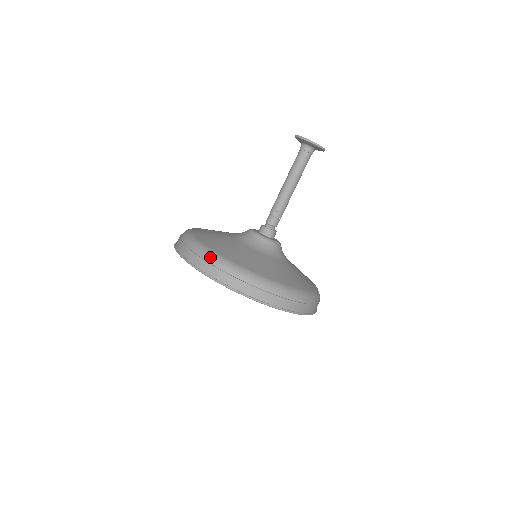
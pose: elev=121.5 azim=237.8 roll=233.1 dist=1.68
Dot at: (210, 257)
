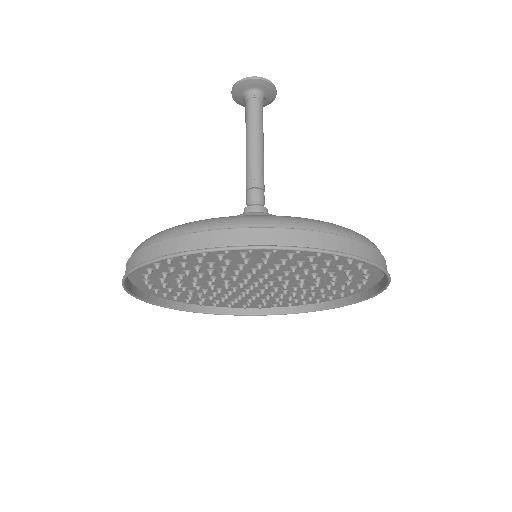
Dot at: (228, 221)
